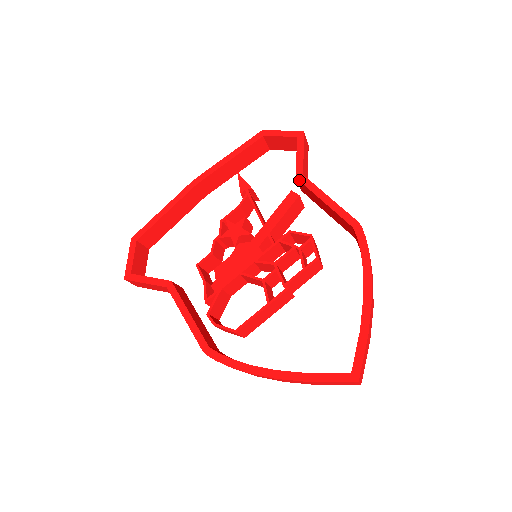
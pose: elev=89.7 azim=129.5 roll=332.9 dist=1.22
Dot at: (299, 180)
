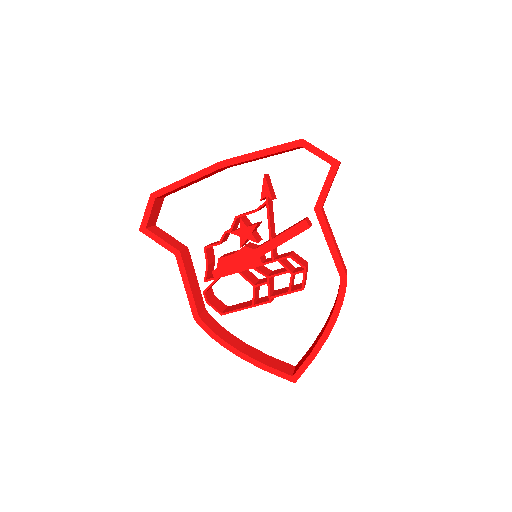
Dot at: (316, 213)
